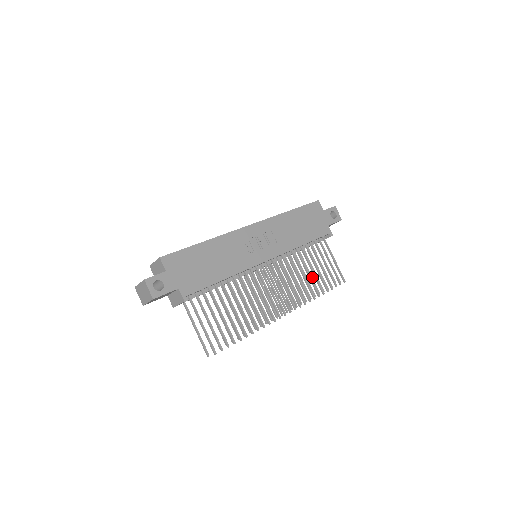
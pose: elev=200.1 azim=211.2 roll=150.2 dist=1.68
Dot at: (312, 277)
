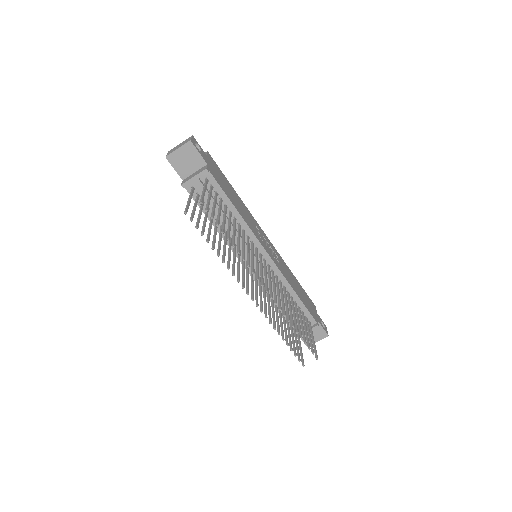
Dot at: occluded
